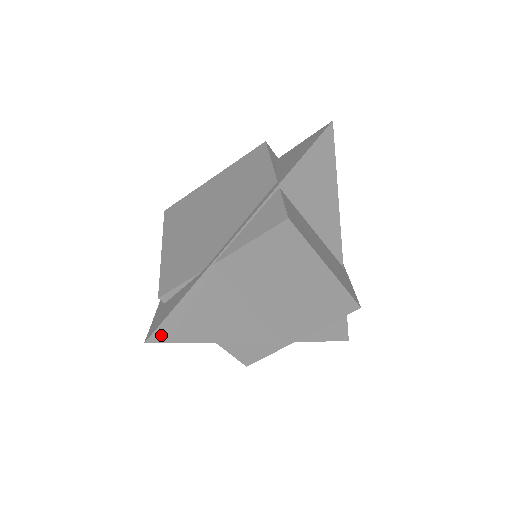
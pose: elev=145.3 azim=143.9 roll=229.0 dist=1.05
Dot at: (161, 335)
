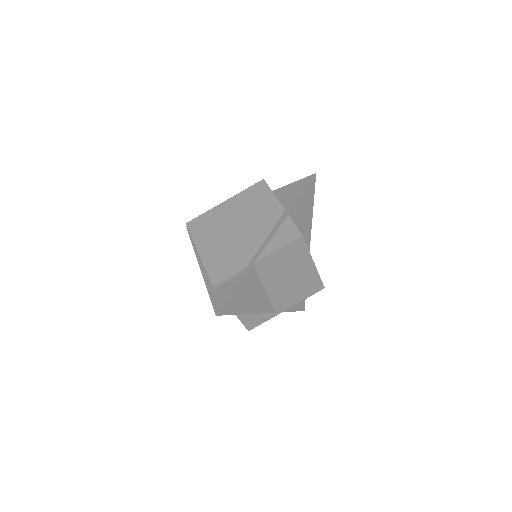
Dot at: (224, 310)
